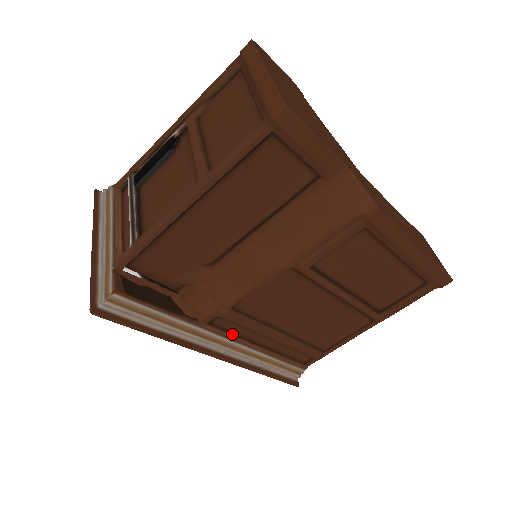
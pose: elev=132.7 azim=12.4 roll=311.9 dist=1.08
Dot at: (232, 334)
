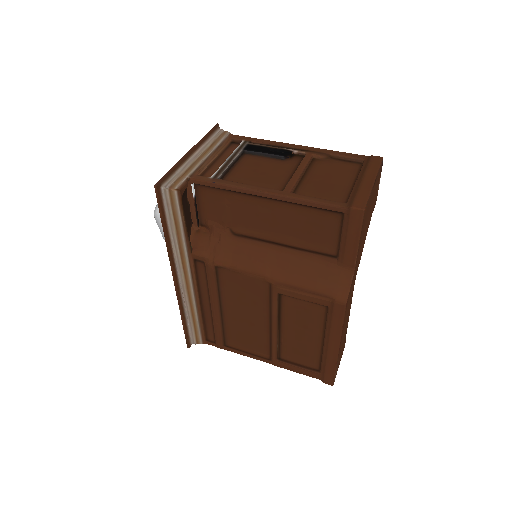
Dot at: (197, 279)
